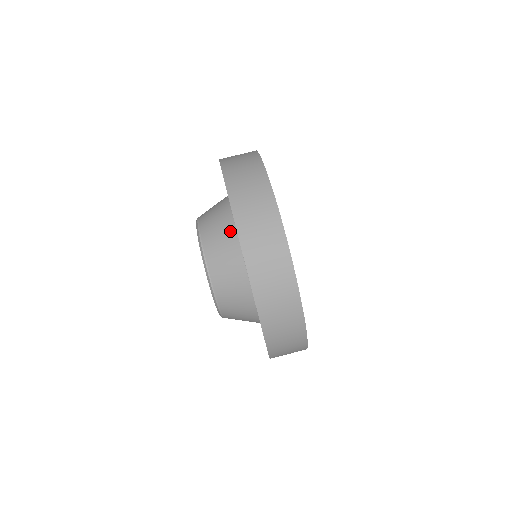
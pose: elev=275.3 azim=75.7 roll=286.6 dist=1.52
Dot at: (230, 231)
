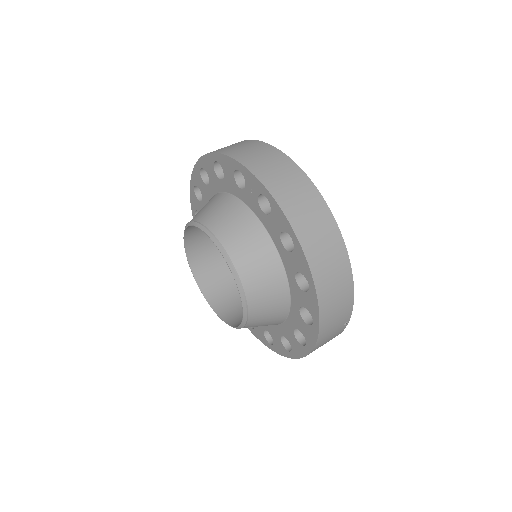
Dot at: (218, 197)
